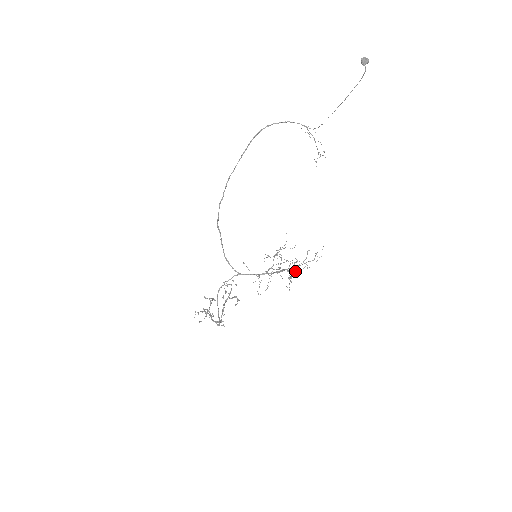
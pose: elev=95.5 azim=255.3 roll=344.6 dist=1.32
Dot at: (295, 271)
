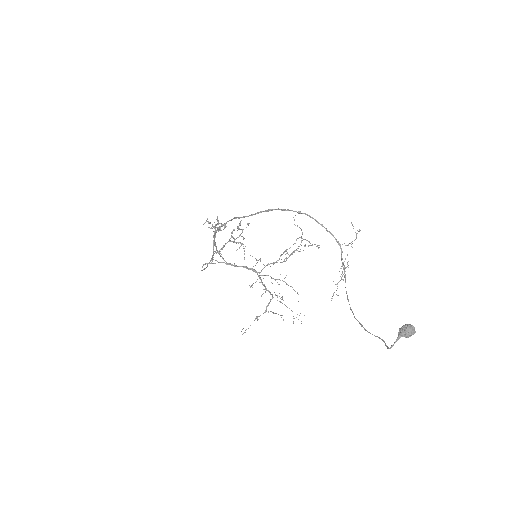
Dot at: occluded
